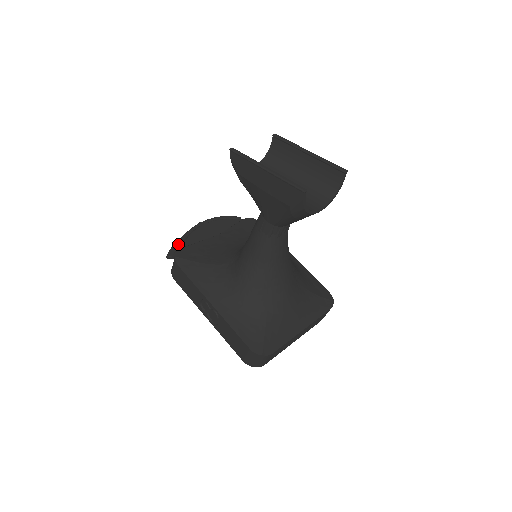
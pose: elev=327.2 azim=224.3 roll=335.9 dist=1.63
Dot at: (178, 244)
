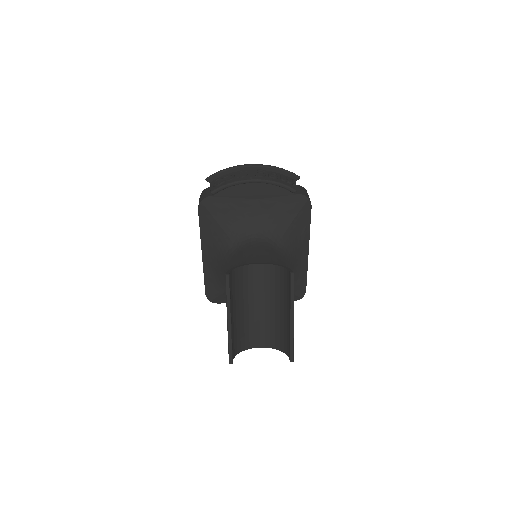
Dot at: (212, 191)
